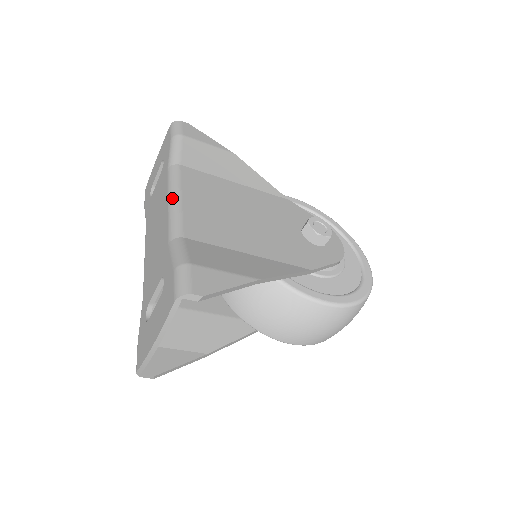
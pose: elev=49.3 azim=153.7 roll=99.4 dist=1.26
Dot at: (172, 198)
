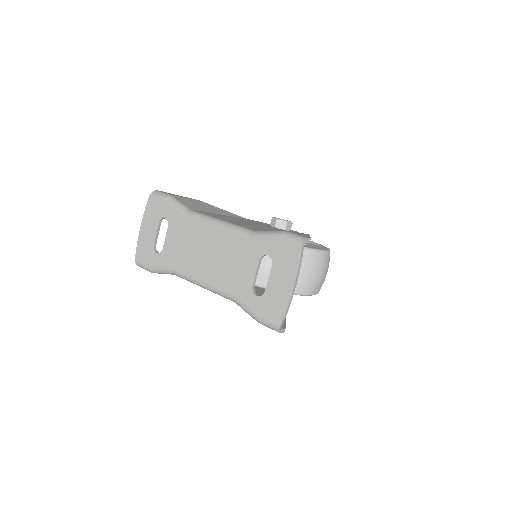
Dot at: (216, 222)
